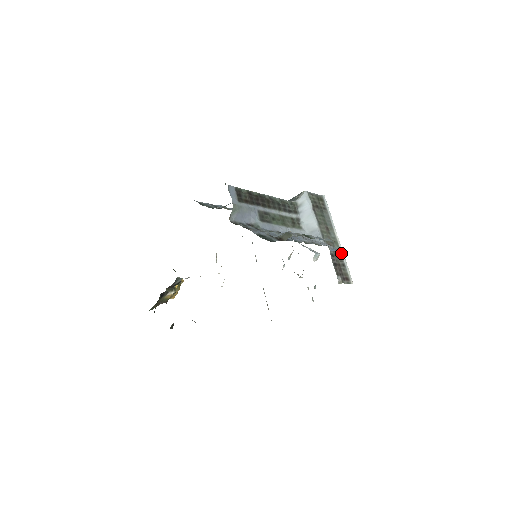
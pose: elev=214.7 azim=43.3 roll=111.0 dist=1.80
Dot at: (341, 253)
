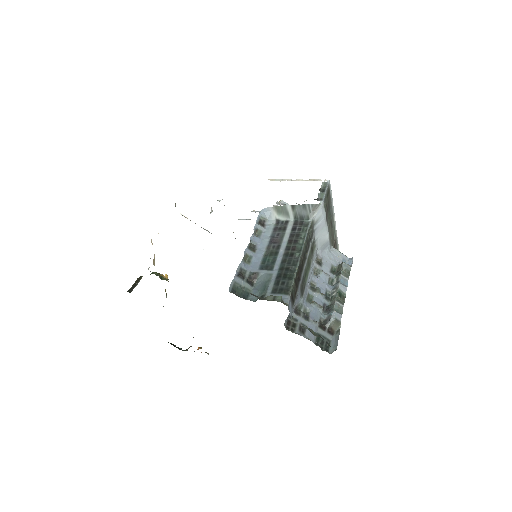
Dot at: (336, 236)
